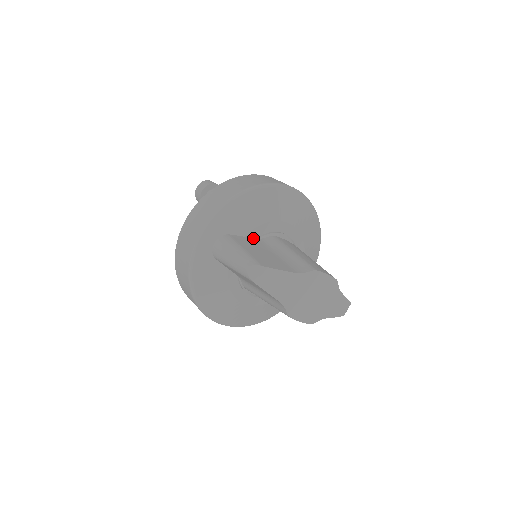
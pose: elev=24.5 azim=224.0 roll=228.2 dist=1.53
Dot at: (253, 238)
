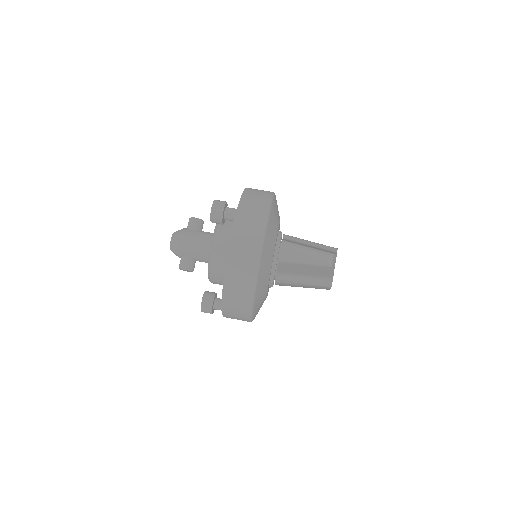
Dot at: occluded
